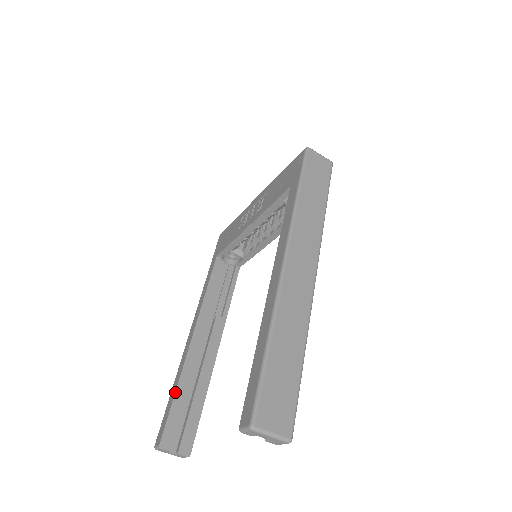
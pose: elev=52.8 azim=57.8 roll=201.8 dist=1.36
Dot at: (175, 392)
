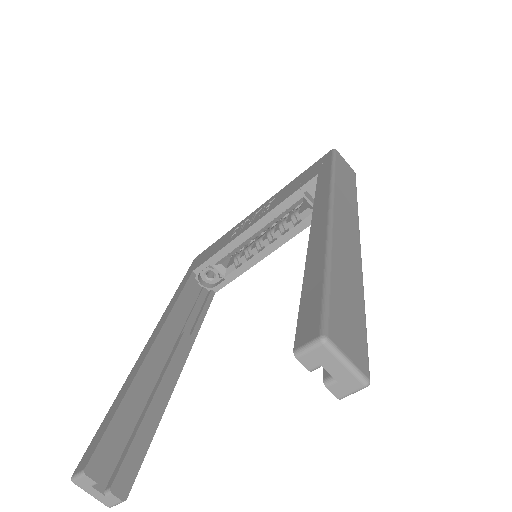
Dot at: (121, 401)
